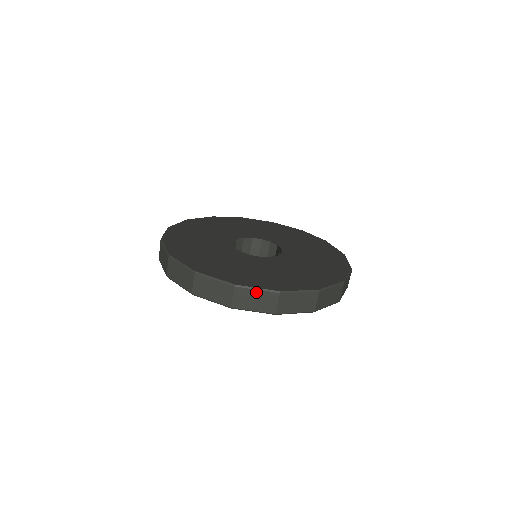
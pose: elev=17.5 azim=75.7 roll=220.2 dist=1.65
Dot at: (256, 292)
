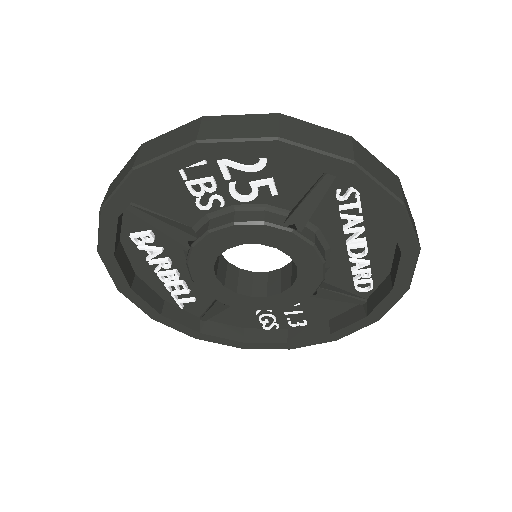
Dot at: (169, 134)
